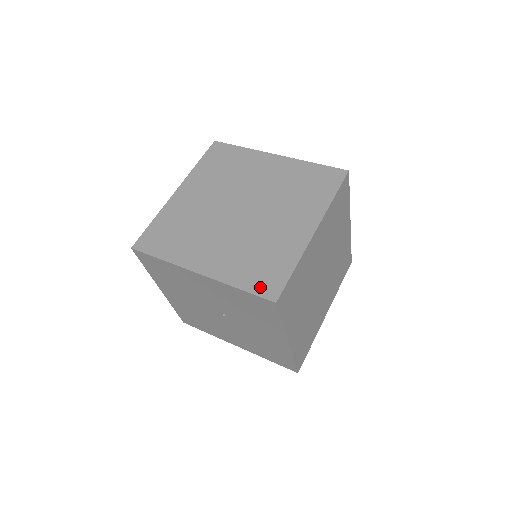
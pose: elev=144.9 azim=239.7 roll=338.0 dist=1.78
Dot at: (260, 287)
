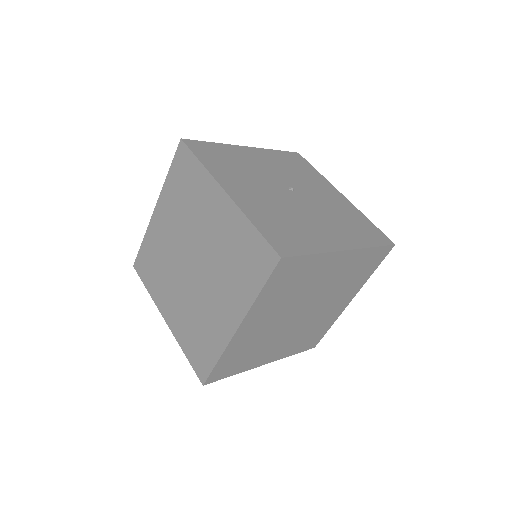
Dot at: (196, 363)
